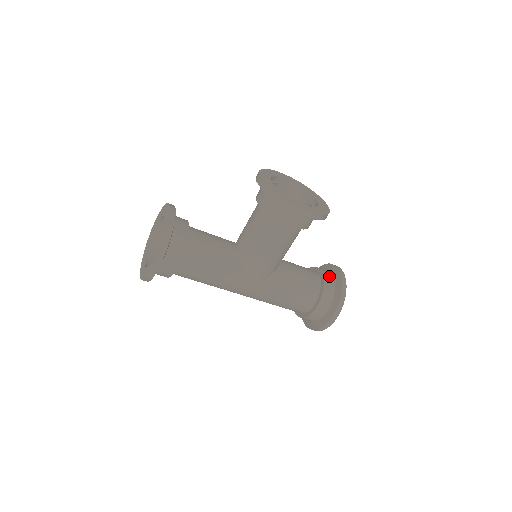
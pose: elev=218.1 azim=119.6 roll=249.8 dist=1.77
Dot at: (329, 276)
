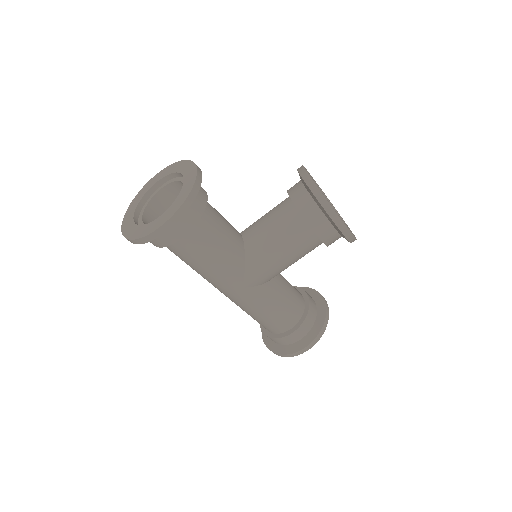
Dot at: (313, 302)
